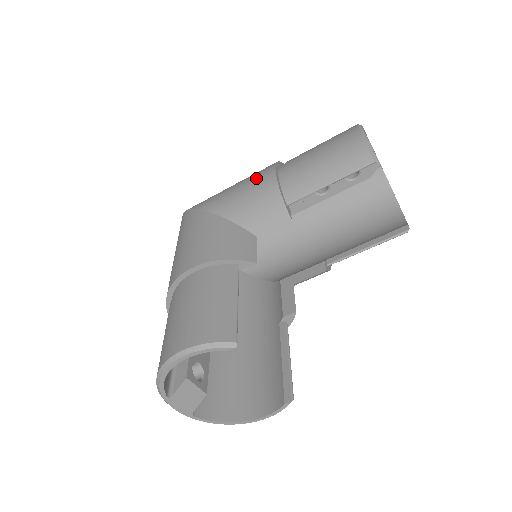
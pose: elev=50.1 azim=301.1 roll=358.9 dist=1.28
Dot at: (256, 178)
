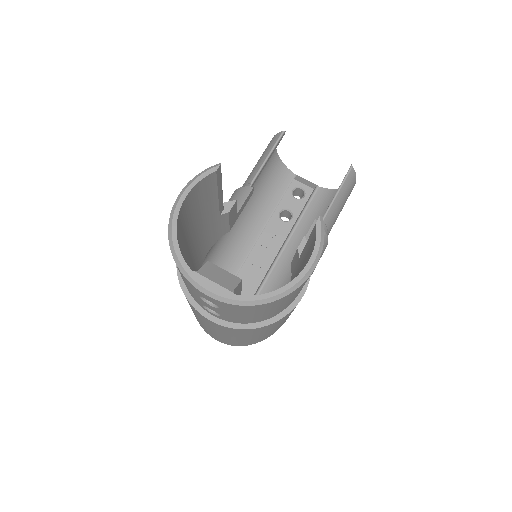
Dot at: occluded
